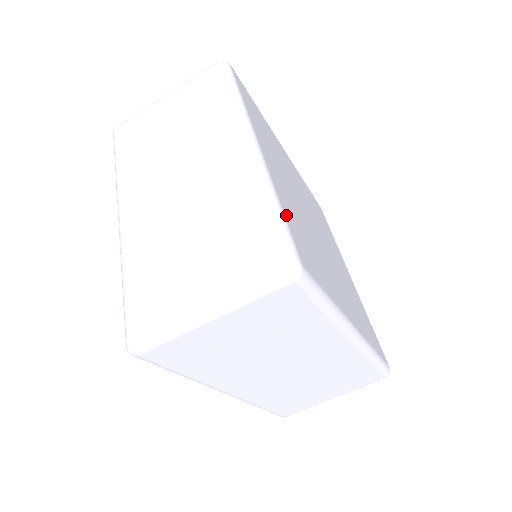
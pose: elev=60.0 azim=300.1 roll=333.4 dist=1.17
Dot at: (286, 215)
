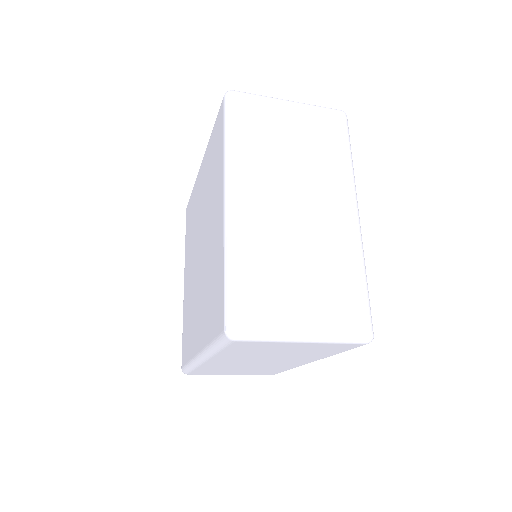
Dot at: occluded
